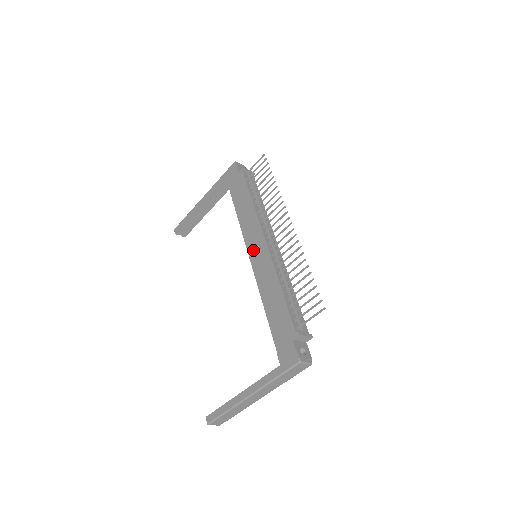
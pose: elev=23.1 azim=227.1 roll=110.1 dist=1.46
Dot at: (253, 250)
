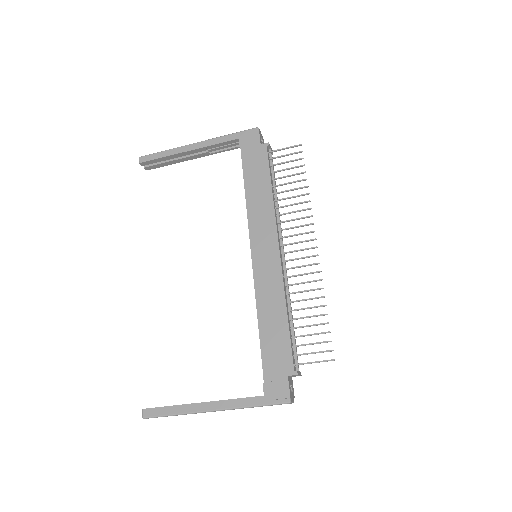
Dot at: (259, 251)
